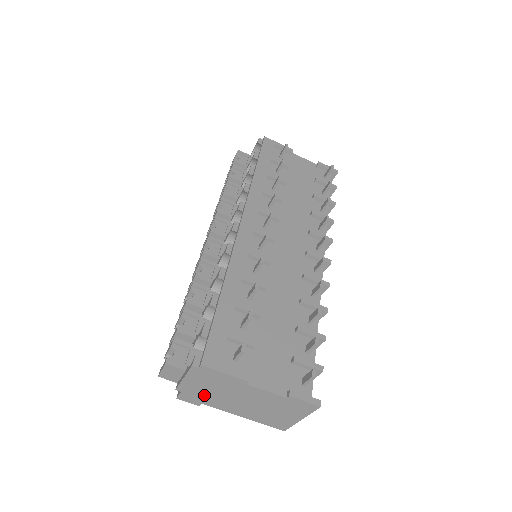
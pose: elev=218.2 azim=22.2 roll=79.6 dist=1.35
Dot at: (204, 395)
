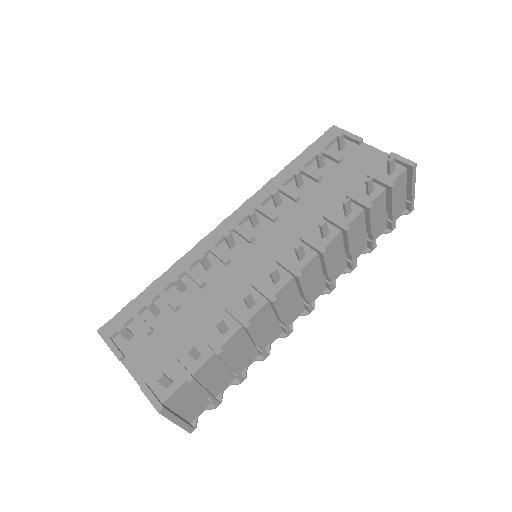
Dot at: occluded
